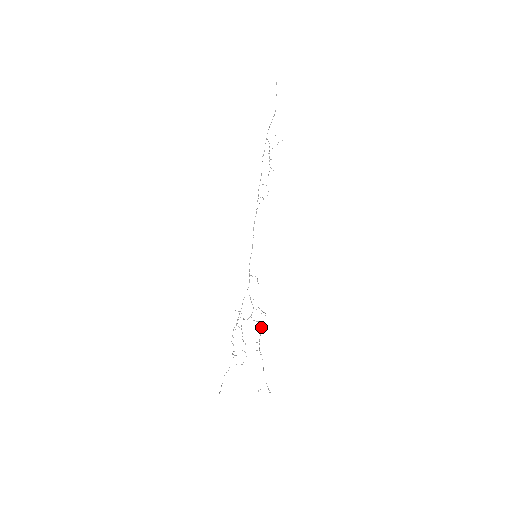
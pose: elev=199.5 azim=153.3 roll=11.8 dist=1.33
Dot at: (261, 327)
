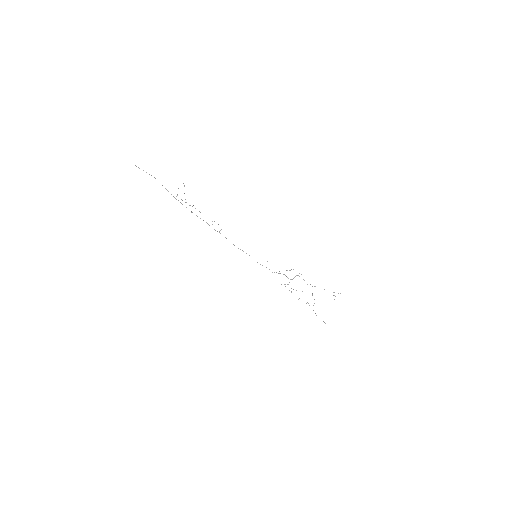
Dot at: occluded
